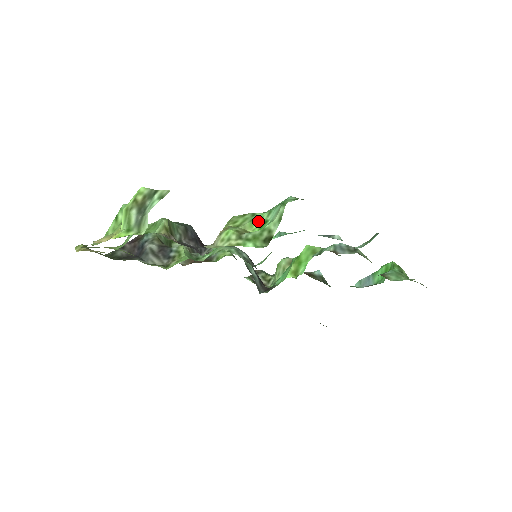
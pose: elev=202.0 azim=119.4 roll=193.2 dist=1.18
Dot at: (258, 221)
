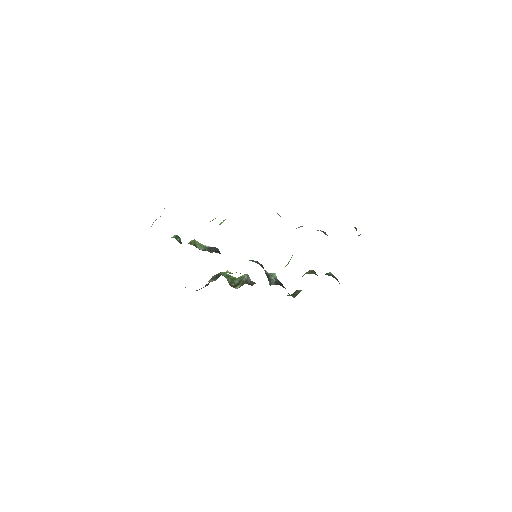
Dot at: occluded
